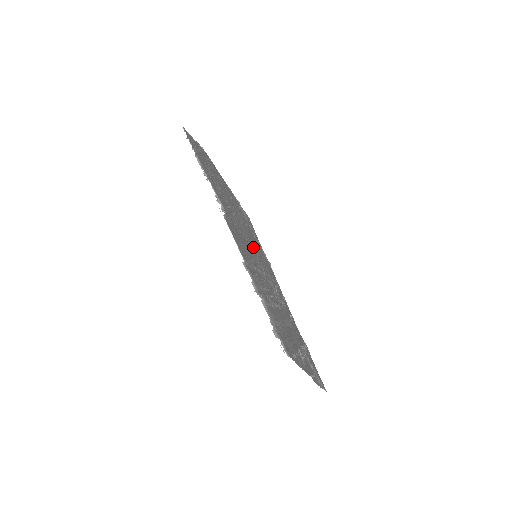
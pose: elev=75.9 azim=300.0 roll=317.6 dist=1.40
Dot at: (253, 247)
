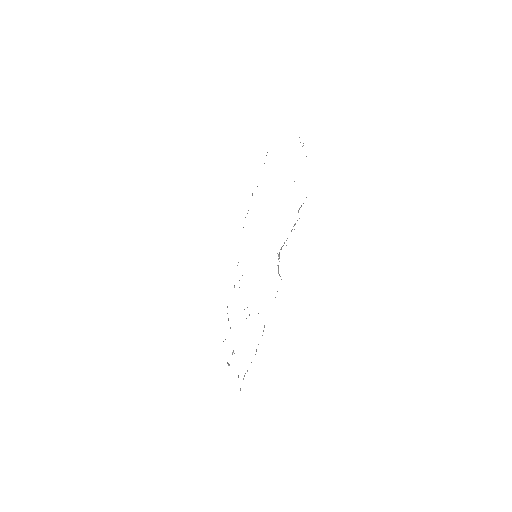
Dot at: occluded
